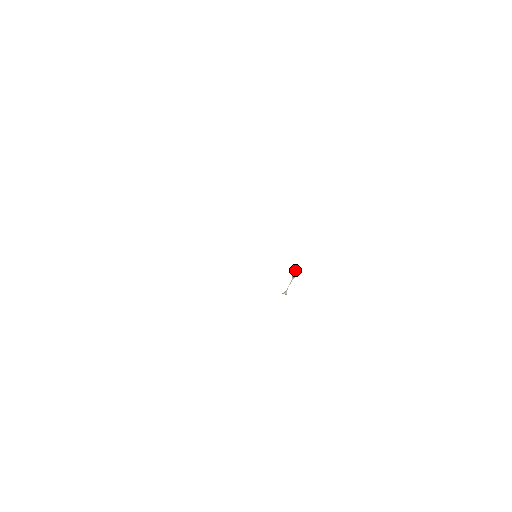
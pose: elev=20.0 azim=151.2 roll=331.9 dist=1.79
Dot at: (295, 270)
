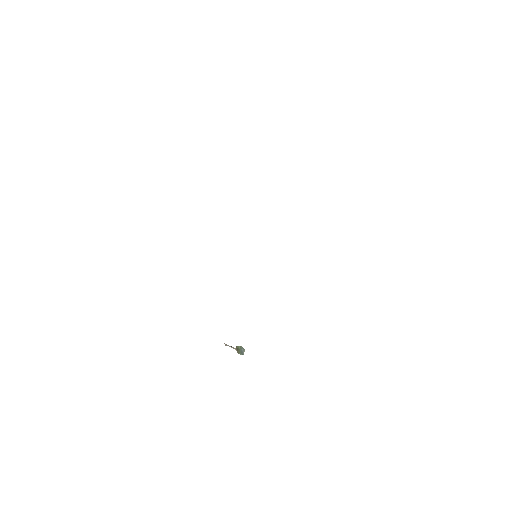
Dot at: (241, 349)
